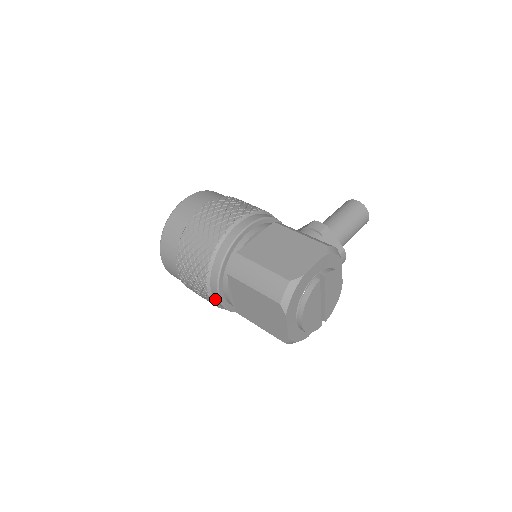
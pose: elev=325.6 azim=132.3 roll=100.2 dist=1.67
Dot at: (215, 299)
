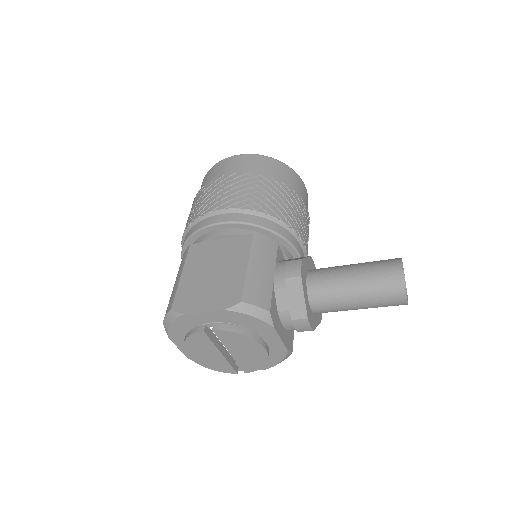
Dot at: occluded
